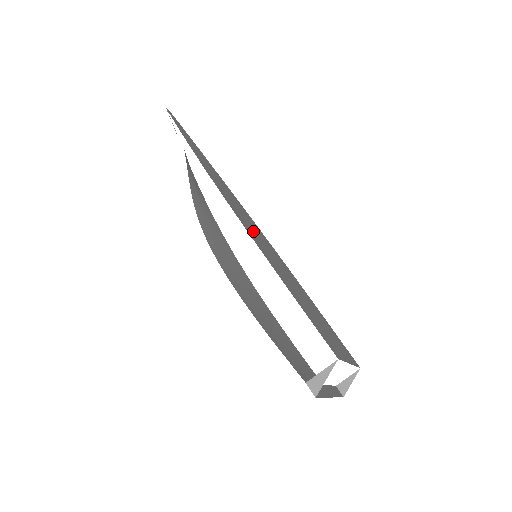
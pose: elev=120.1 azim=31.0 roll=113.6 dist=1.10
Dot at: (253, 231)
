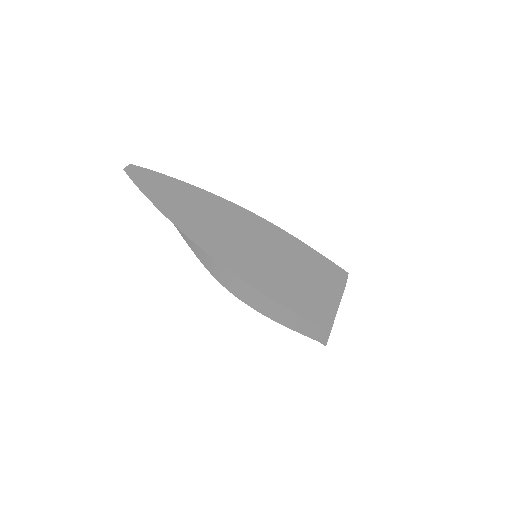
Dot at: (247, 254)
